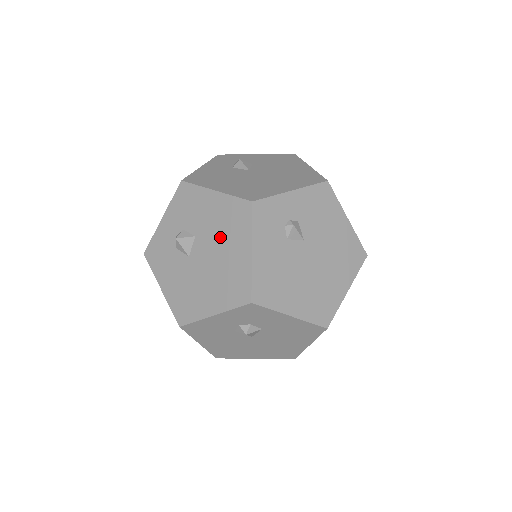
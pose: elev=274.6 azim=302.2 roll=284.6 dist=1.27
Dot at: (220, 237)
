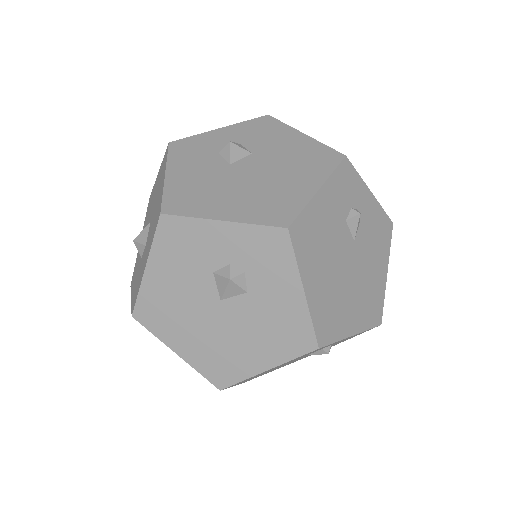
Dot at: (285, 165)
